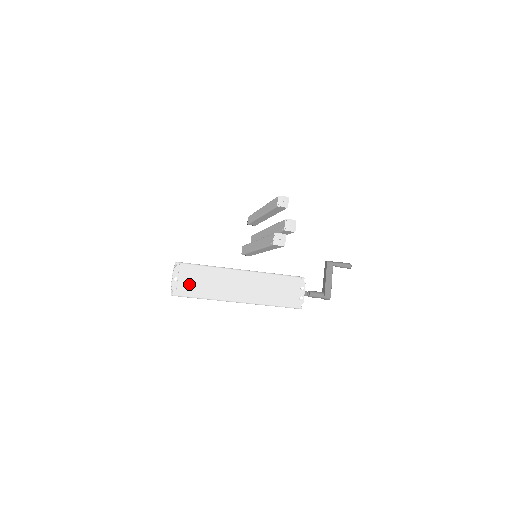
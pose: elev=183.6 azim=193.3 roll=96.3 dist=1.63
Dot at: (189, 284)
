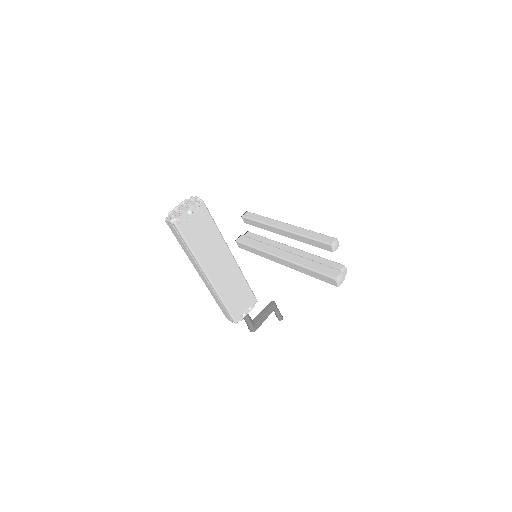
Dot at: (194, 227)
